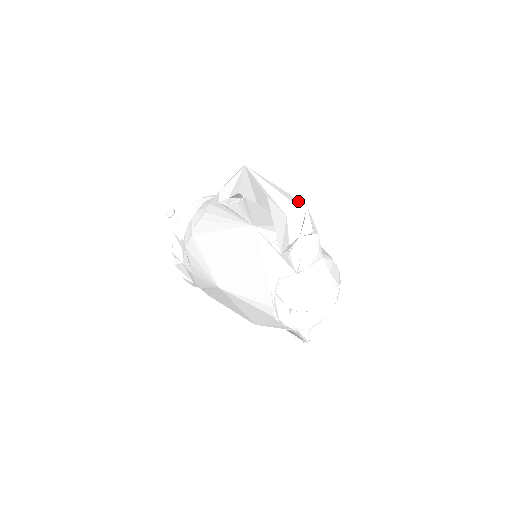
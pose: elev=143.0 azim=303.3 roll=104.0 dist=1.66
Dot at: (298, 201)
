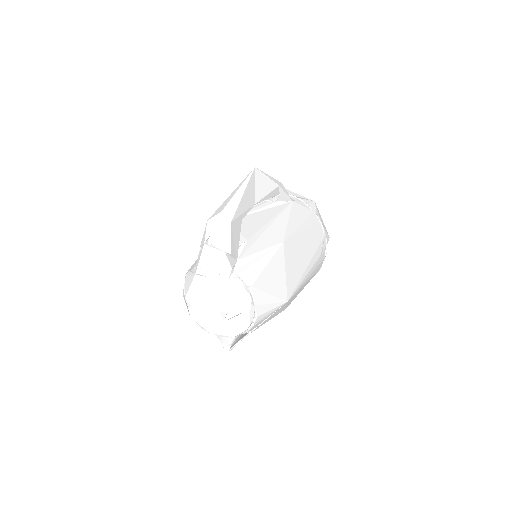
Dot at: (231, 215)
